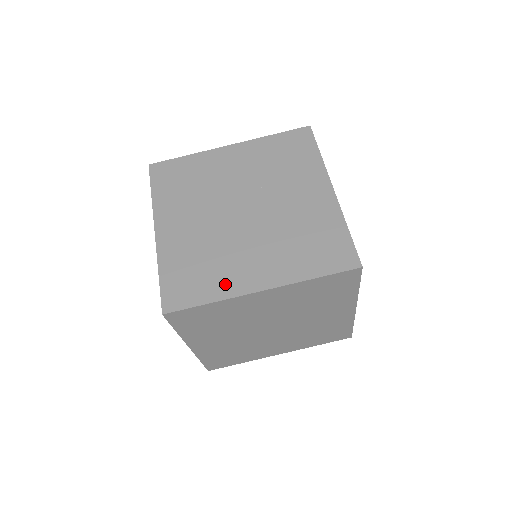
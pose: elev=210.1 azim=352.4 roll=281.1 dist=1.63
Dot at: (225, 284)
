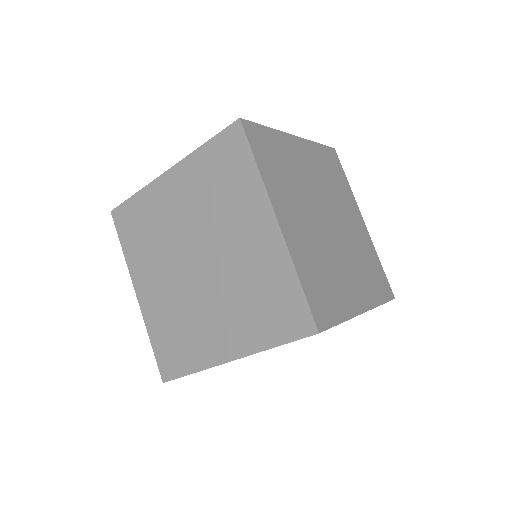
Dot at: (345, 302)
